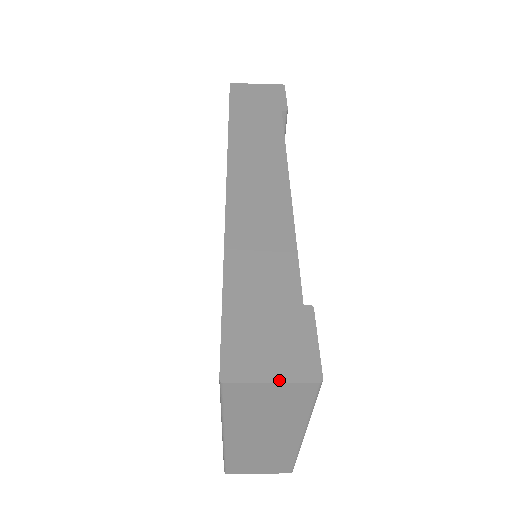
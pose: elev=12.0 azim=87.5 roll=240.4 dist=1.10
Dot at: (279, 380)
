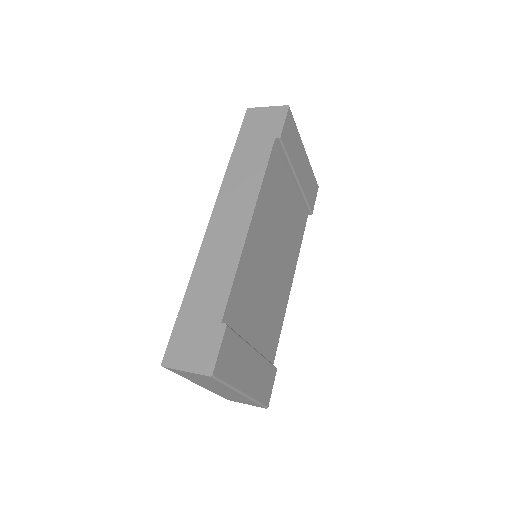
Dot at: (190, 370)
